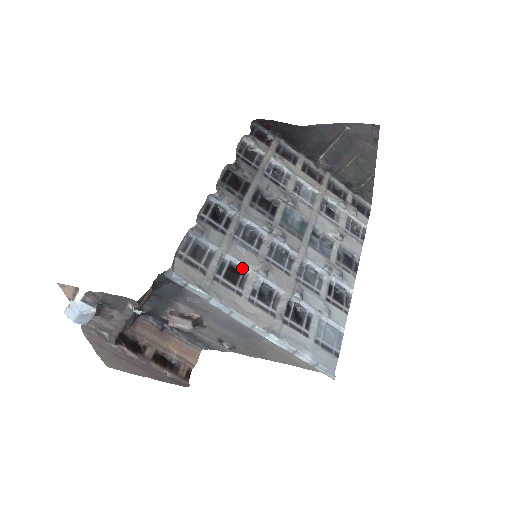
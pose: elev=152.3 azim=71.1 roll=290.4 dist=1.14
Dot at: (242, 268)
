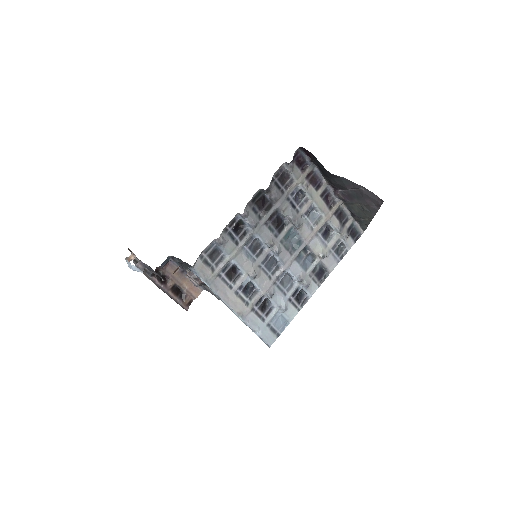
Dot at: (240, 270)
